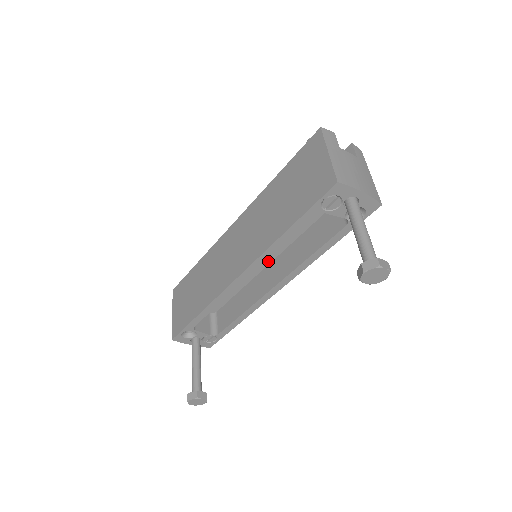
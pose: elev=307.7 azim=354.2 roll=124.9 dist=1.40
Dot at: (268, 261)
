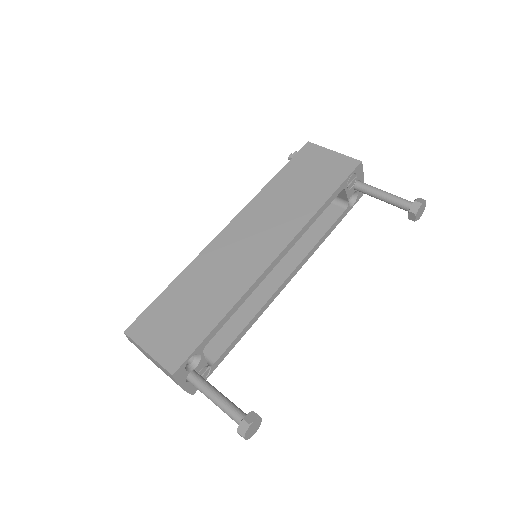
Dot at: occluded
